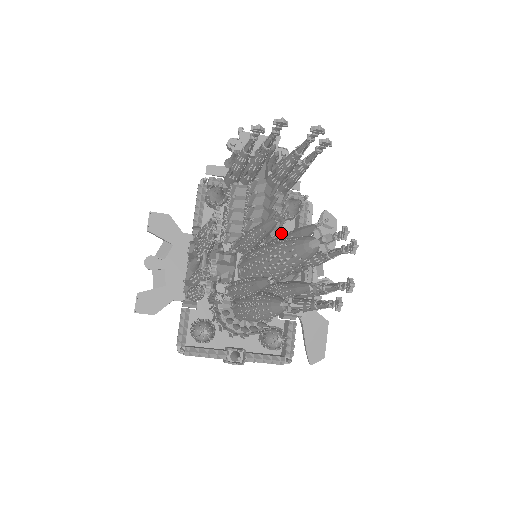
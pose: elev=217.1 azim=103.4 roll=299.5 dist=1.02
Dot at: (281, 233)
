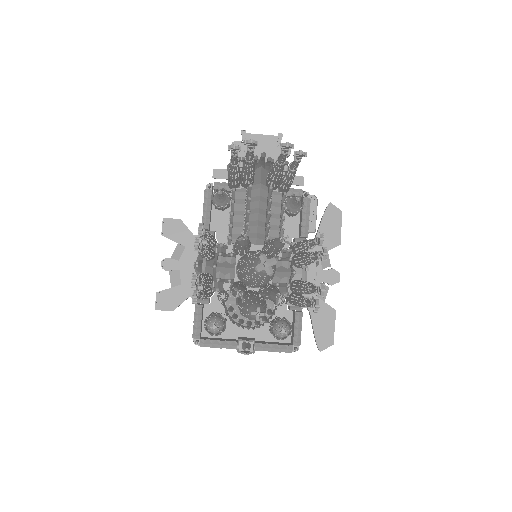
Dot at: (280, 232)
